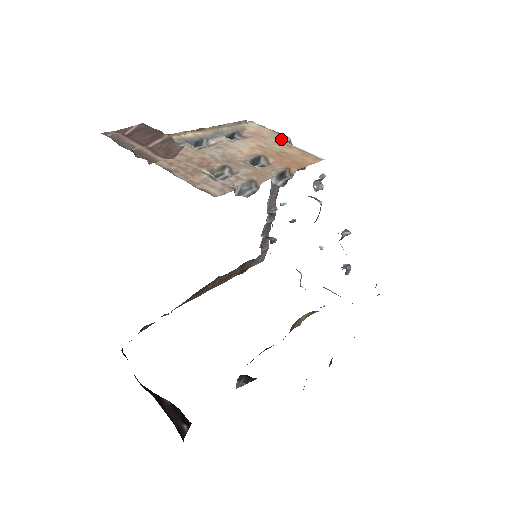
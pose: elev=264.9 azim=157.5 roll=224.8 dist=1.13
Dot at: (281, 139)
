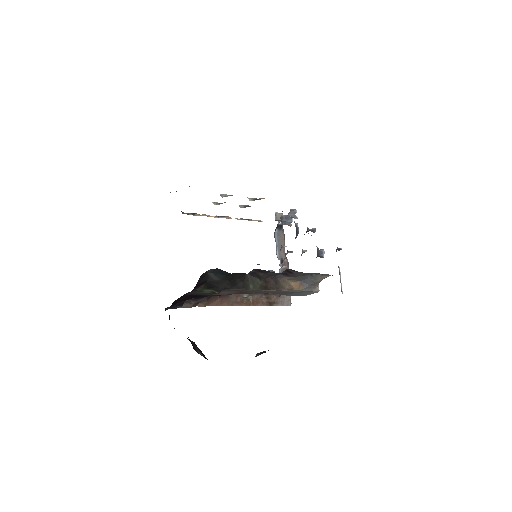
Dot at: (275, 213)
